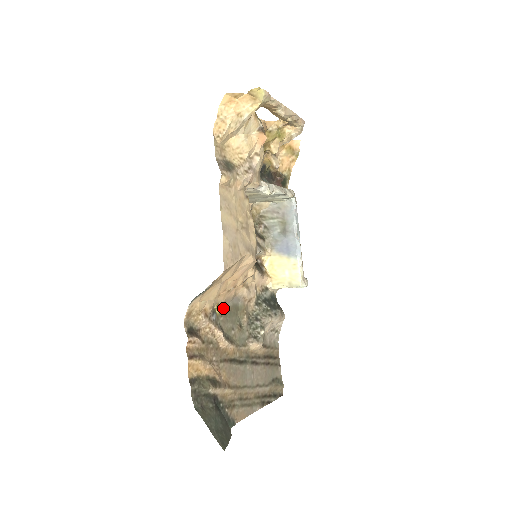
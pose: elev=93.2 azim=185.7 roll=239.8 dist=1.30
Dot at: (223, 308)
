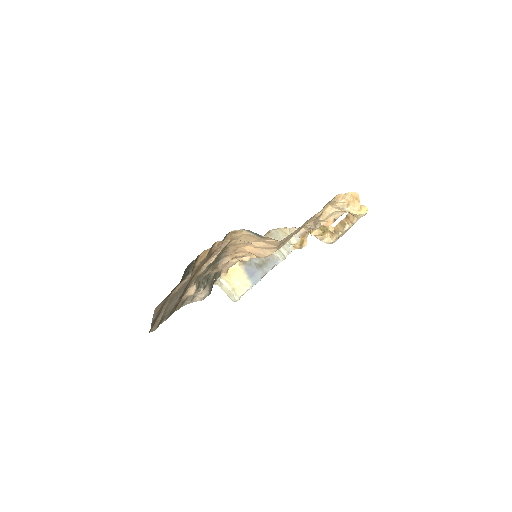
Dot at: (222, 252)
